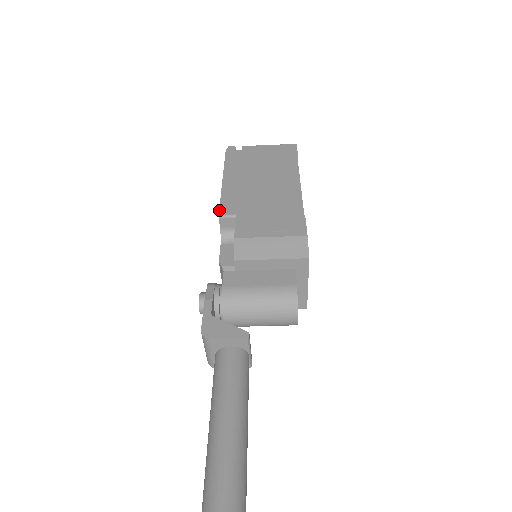
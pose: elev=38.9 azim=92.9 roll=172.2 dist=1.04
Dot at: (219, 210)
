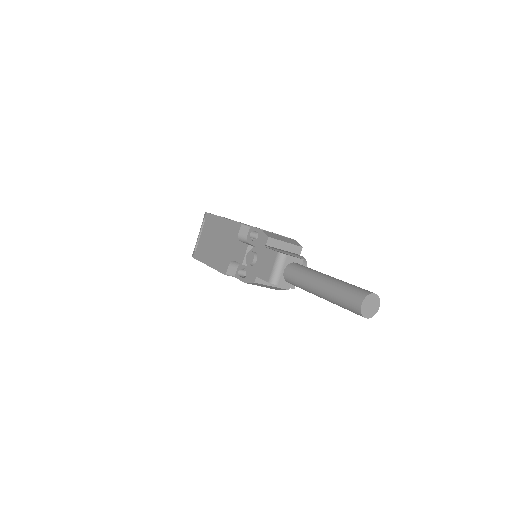
Dot at: (238, 222)
